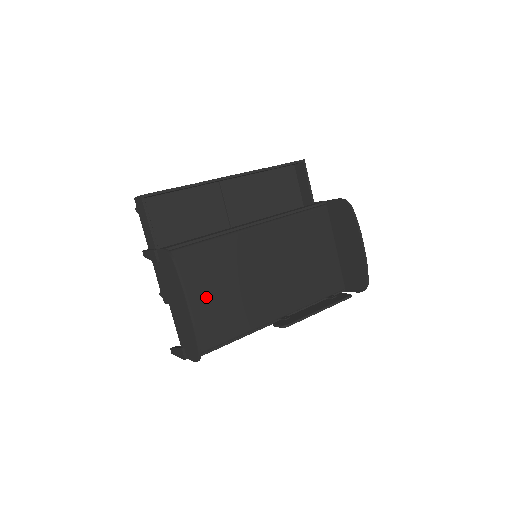
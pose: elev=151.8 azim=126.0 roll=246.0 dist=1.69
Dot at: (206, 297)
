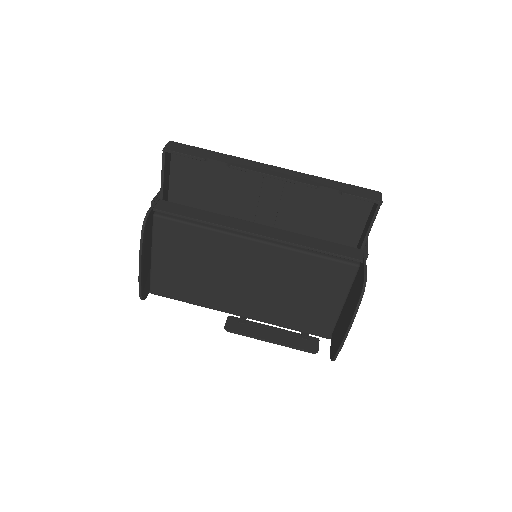
Dot at: (174, 263)
